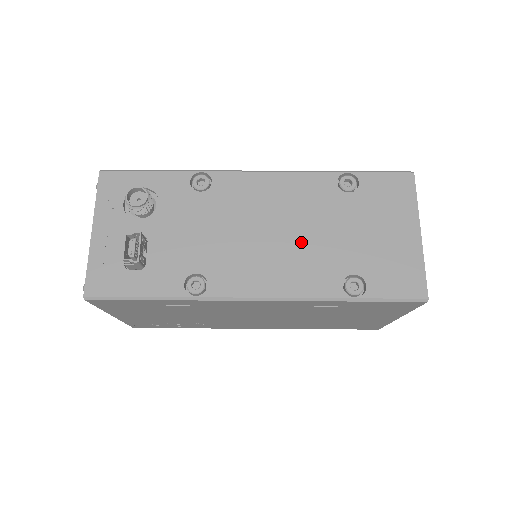
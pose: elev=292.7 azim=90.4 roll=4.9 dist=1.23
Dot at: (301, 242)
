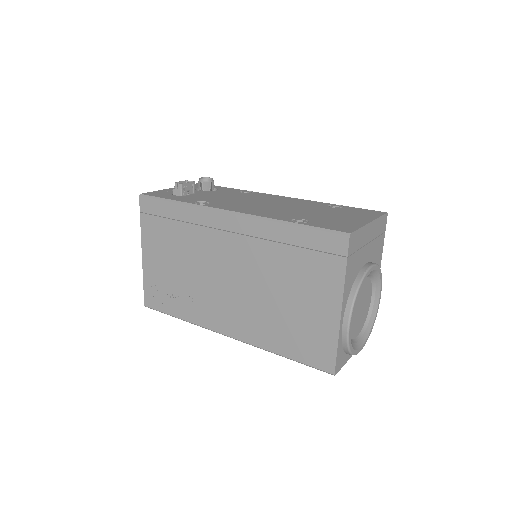
Dot at: (282, 209)
